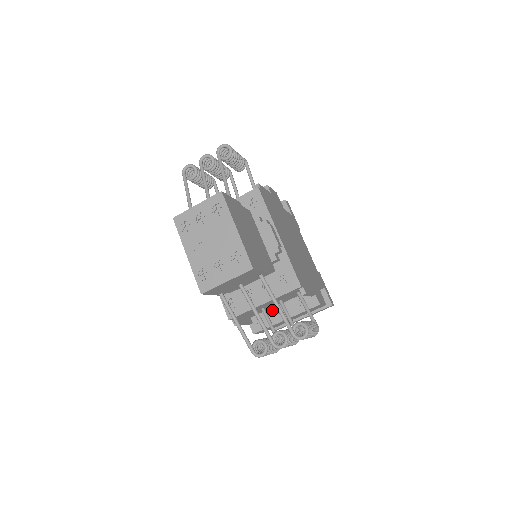
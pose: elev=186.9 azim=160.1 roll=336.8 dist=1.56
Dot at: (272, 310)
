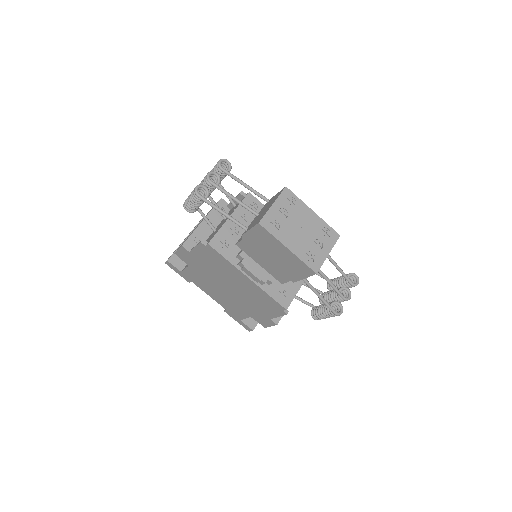
Dot at: occluded
